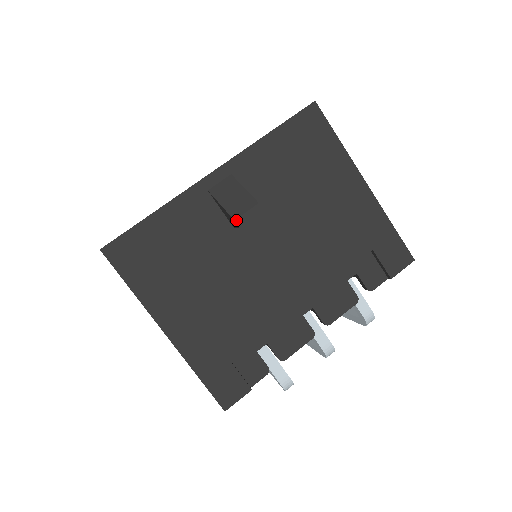
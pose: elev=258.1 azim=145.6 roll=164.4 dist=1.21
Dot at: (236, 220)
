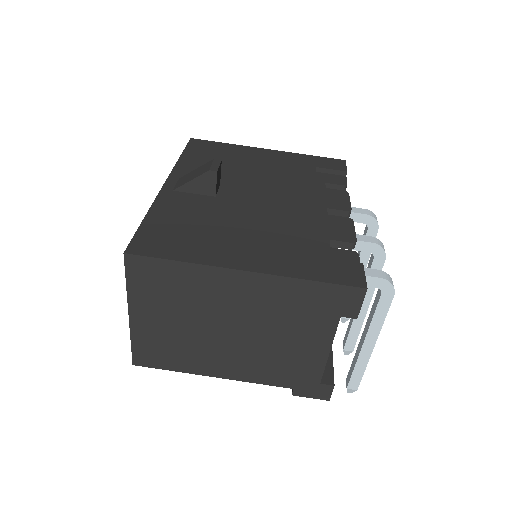
Dot at: (210, 170)
